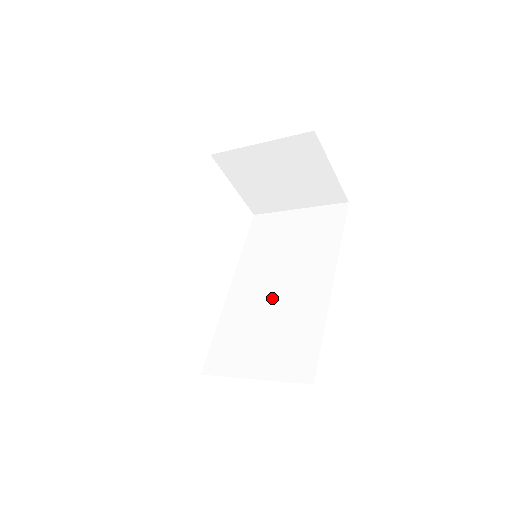
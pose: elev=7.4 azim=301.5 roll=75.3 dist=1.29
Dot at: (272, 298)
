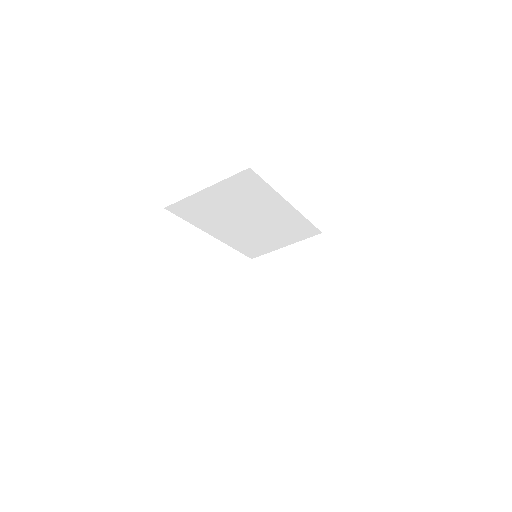
Dot at: occluded
